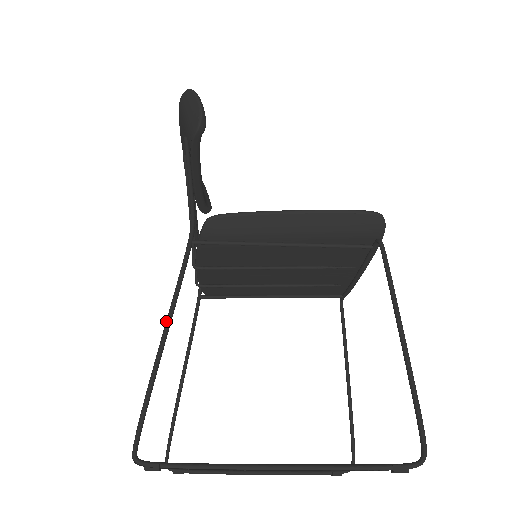
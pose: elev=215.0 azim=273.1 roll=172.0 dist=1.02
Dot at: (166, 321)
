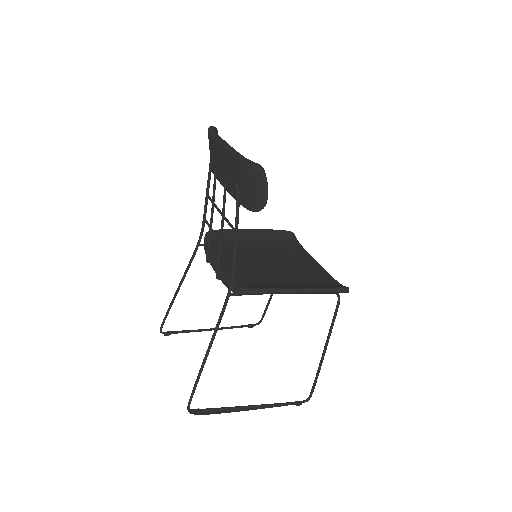
Dot at: (209, 349)
